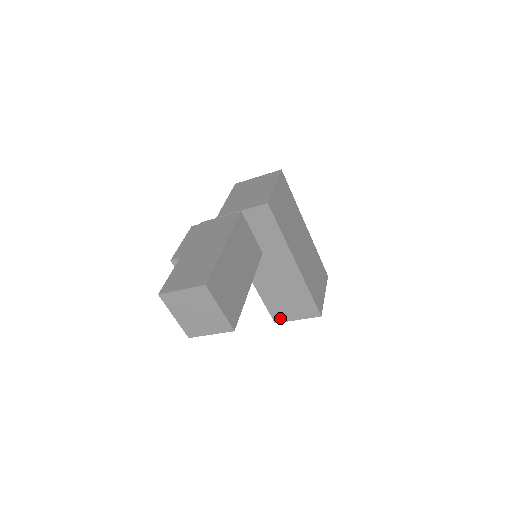
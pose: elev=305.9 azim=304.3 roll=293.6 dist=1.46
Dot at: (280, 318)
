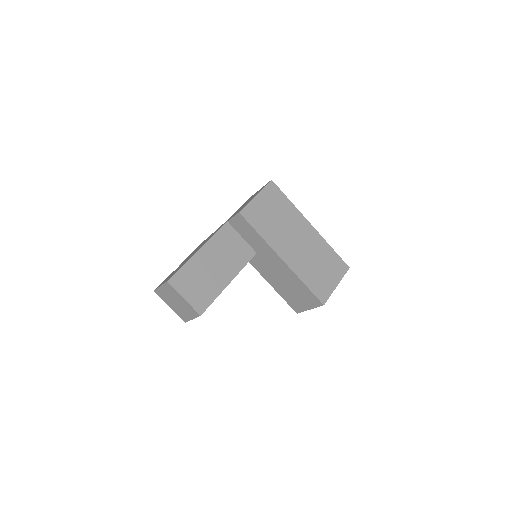
Dot at: (298, 309)
